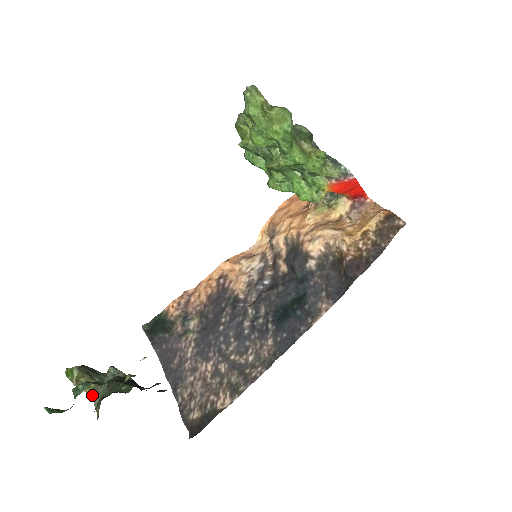
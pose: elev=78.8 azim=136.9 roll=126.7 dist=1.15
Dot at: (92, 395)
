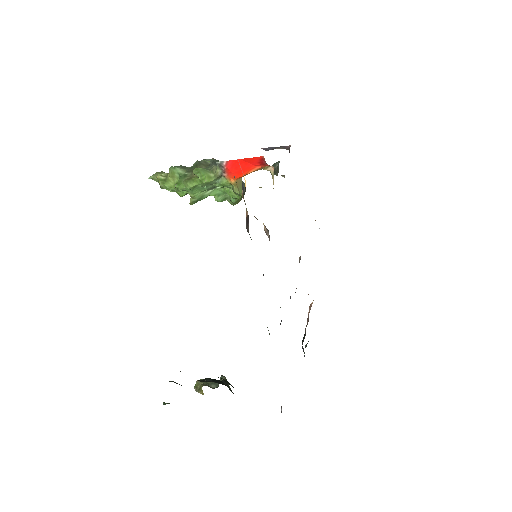
Dot at: occluded
